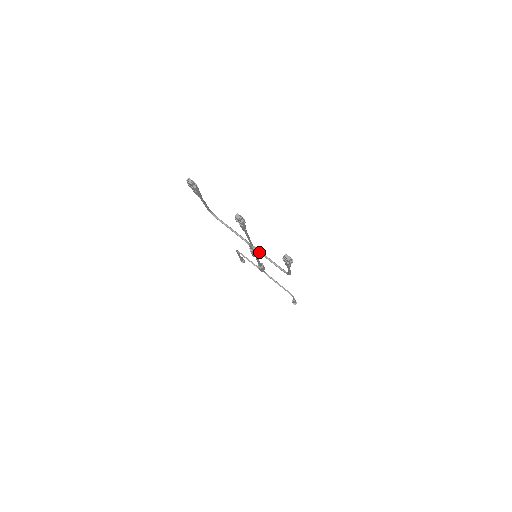
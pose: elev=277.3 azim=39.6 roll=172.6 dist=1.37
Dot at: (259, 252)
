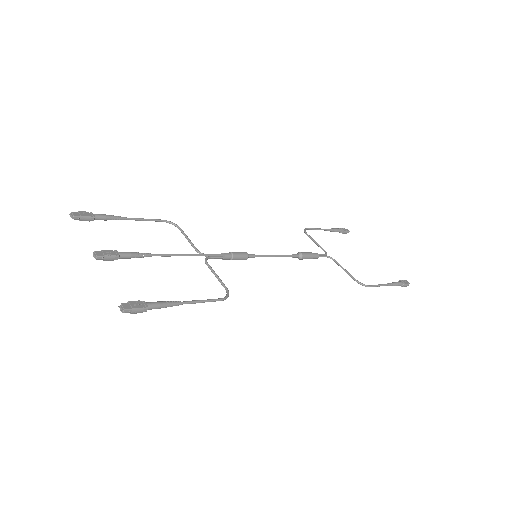
Dot at: (208, 267)
